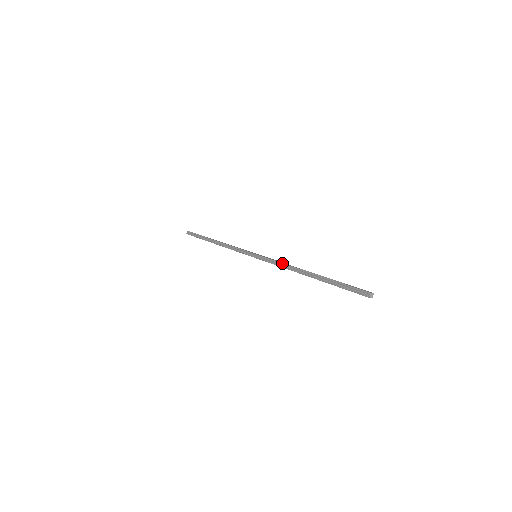
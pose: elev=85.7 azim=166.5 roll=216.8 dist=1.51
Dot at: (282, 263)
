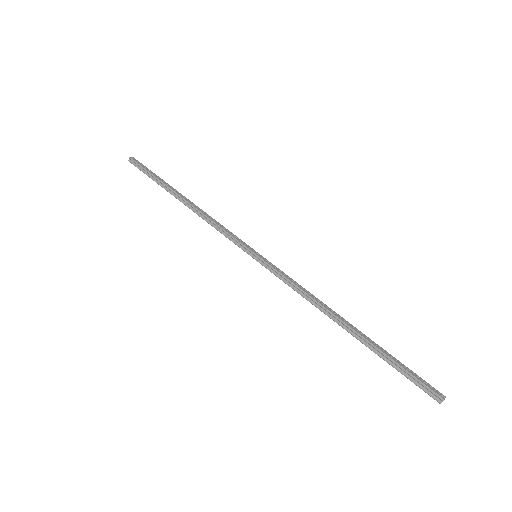
Dot at: (303, 291)
